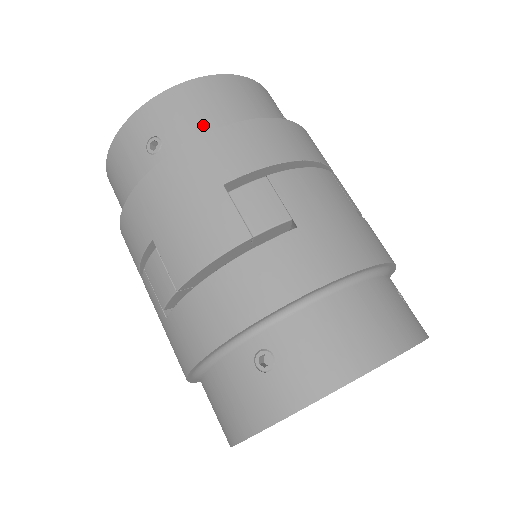
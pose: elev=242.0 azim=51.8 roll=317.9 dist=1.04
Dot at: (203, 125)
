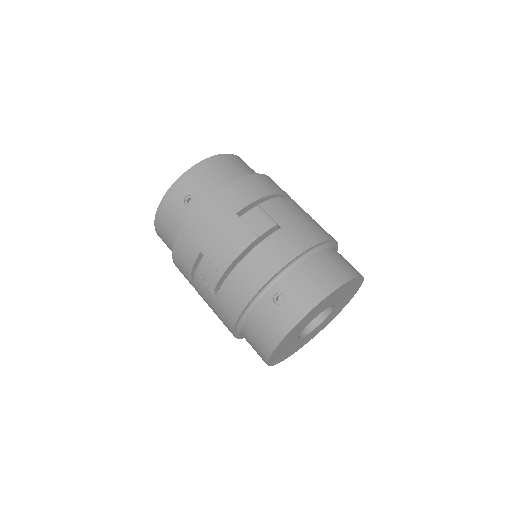
Dot at: (215, 184)
